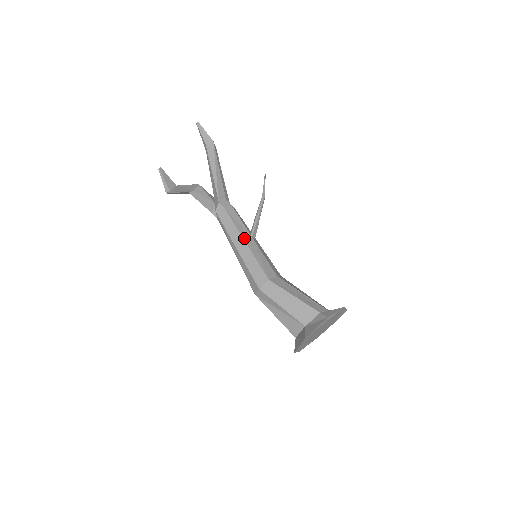
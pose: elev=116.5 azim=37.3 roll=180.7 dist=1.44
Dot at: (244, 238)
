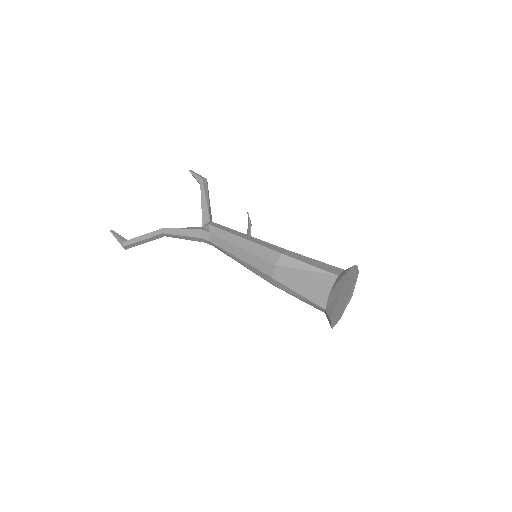
Dot at: (247, 235)
